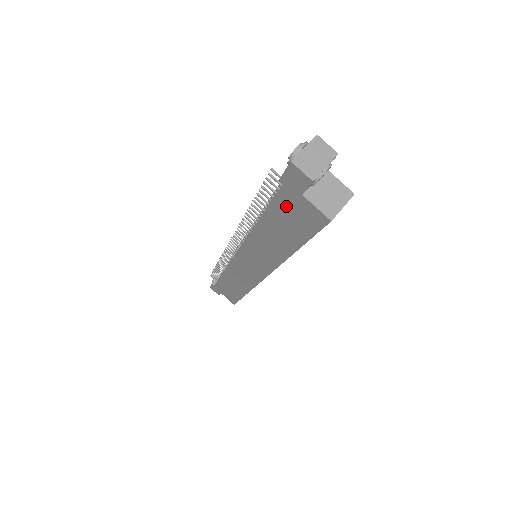
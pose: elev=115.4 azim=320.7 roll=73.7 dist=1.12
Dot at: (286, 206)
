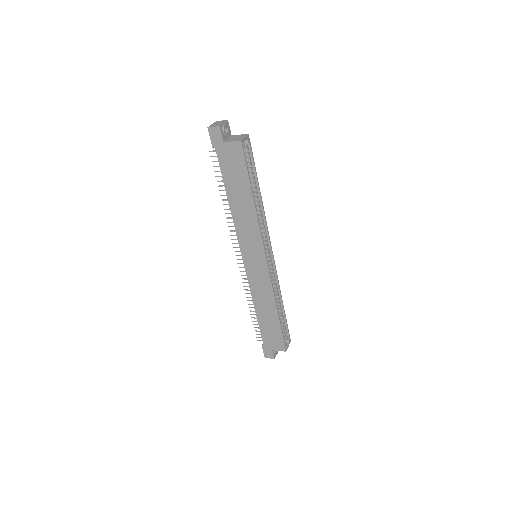
Dot at: (226, 162)
